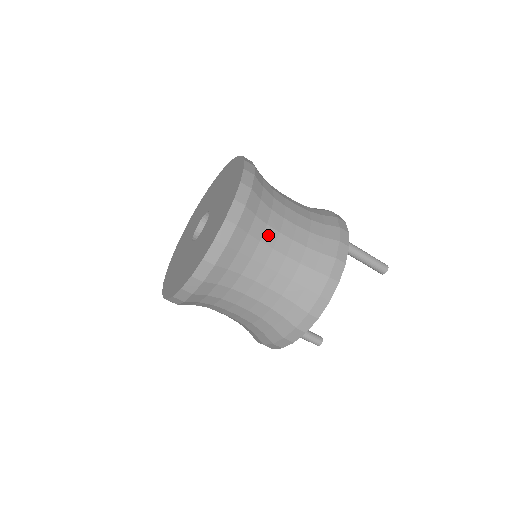
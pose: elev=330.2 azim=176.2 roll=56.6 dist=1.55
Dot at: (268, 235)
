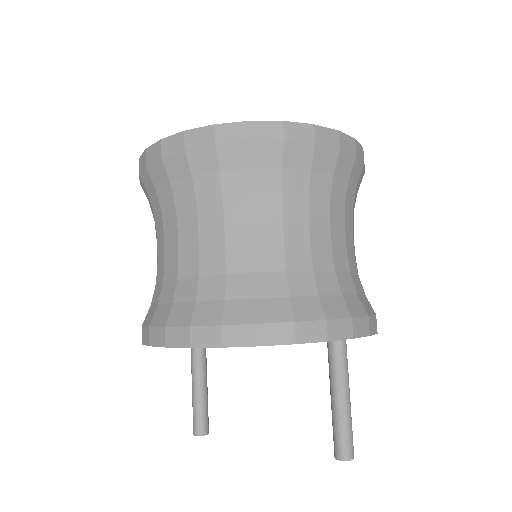
Dot at: (268, 203)
